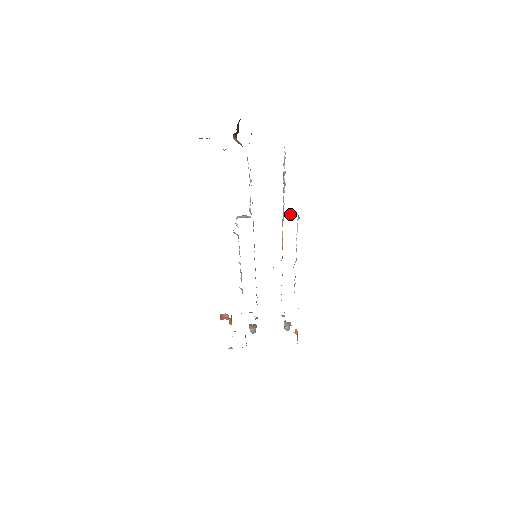
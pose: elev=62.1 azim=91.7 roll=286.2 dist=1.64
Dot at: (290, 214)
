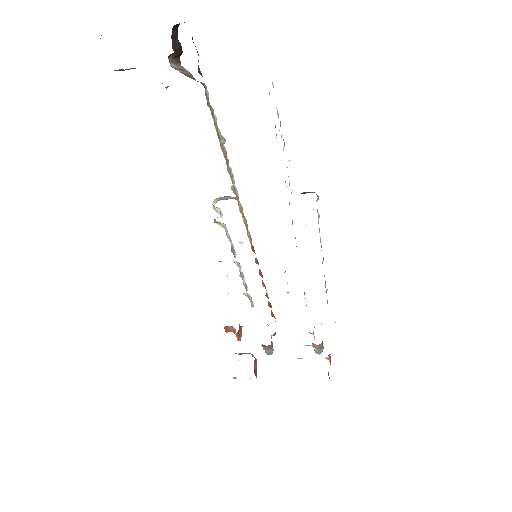
Dot at: occluded
